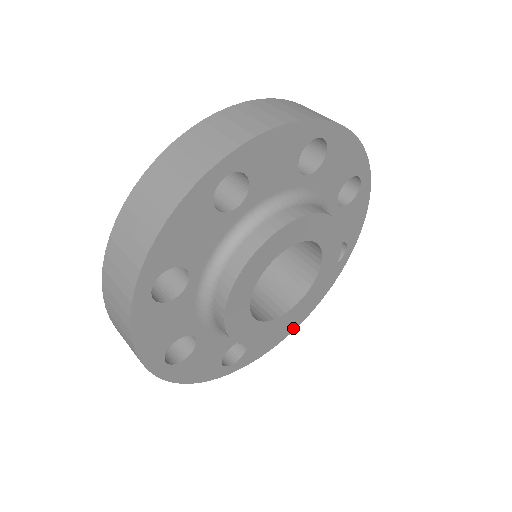
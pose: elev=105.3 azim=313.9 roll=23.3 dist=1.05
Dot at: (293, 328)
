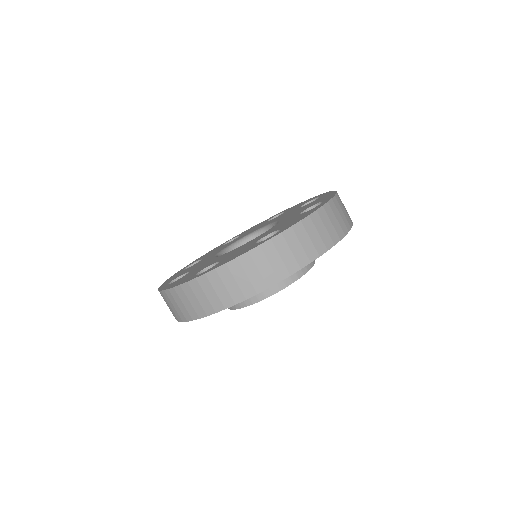
Dot at: occluded
